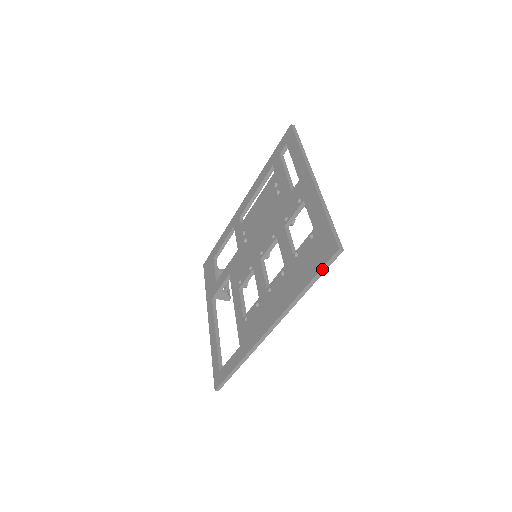
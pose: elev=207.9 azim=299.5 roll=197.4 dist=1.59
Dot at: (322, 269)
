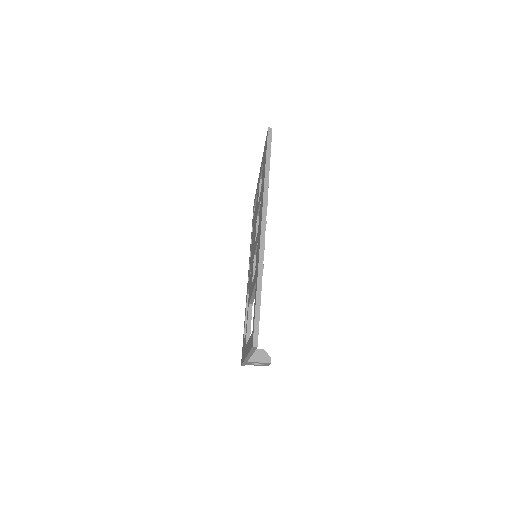
Dot at: (267, 147)
